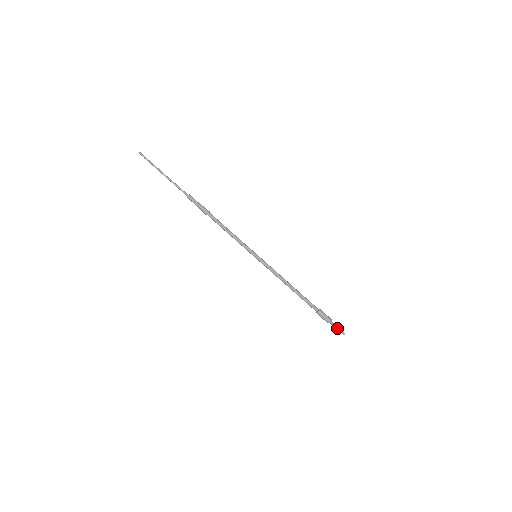
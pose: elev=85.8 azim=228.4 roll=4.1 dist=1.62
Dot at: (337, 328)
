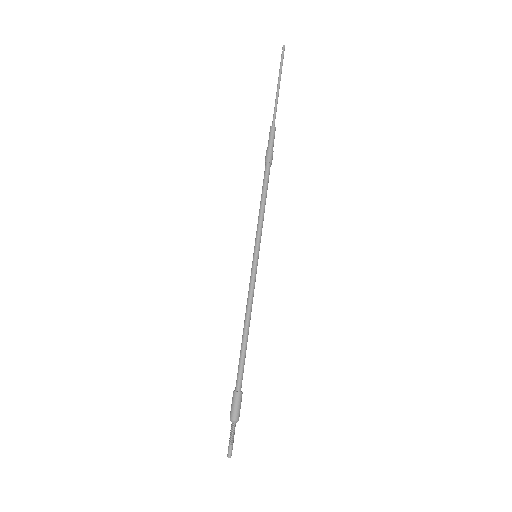
Dot at: (231, 438)
